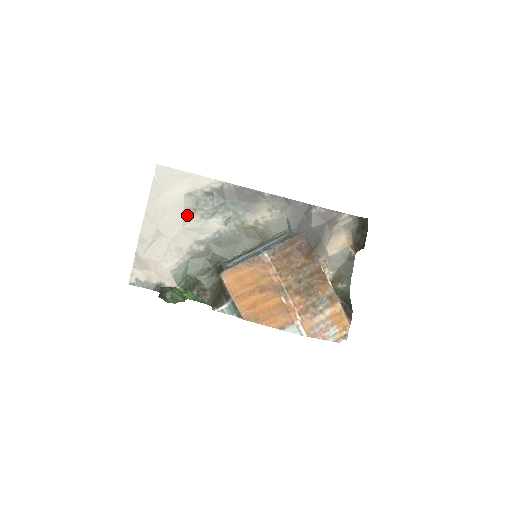
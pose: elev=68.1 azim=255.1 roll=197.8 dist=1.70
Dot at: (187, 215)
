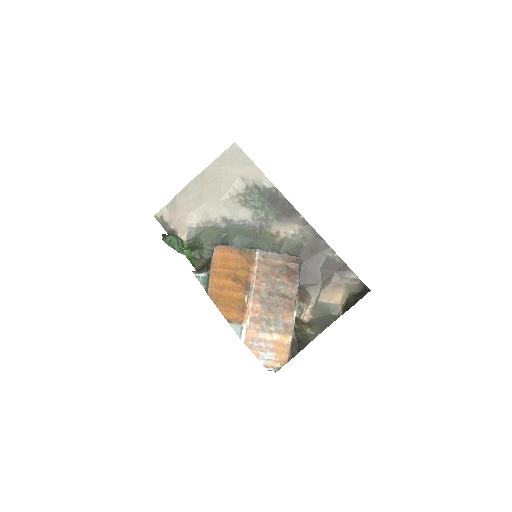
Dot at: (230, 193)
